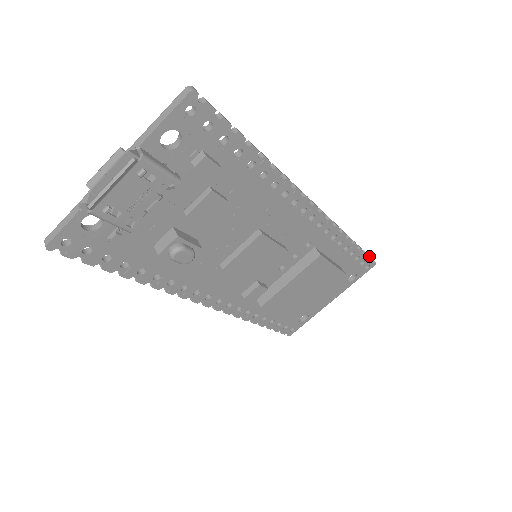
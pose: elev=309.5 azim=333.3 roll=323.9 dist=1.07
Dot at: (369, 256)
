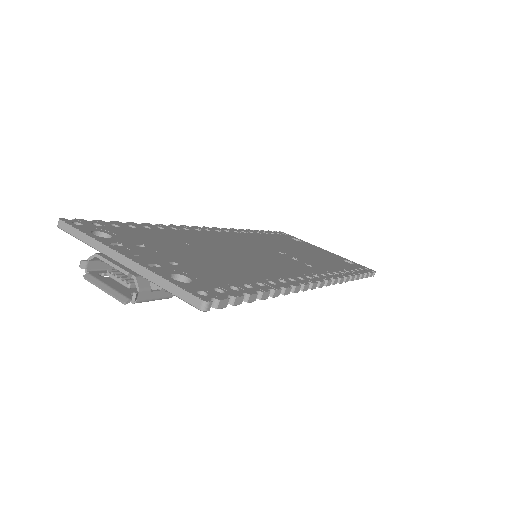
Dot at: (370, 275)
